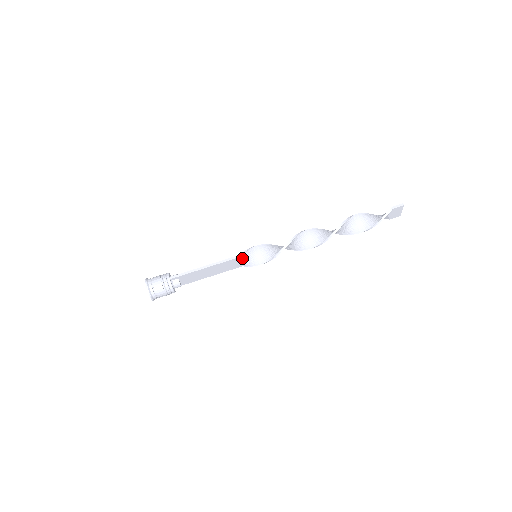
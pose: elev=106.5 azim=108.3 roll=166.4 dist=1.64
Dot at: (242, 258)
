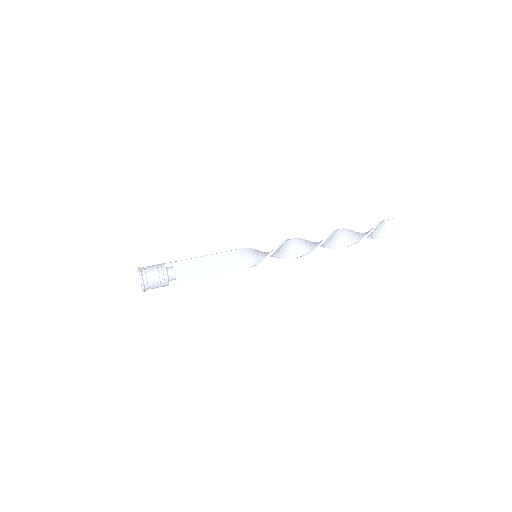
Dot at: (241, 254)
